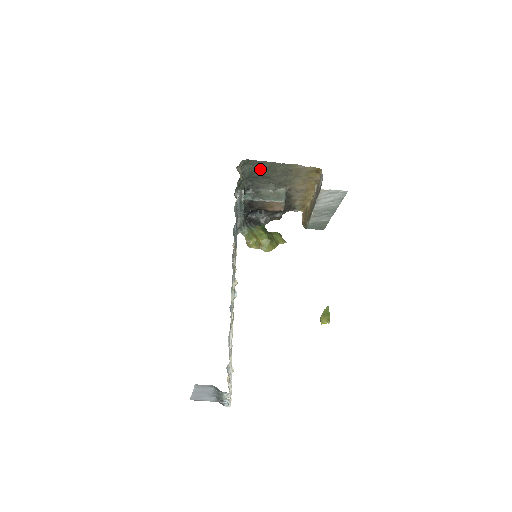
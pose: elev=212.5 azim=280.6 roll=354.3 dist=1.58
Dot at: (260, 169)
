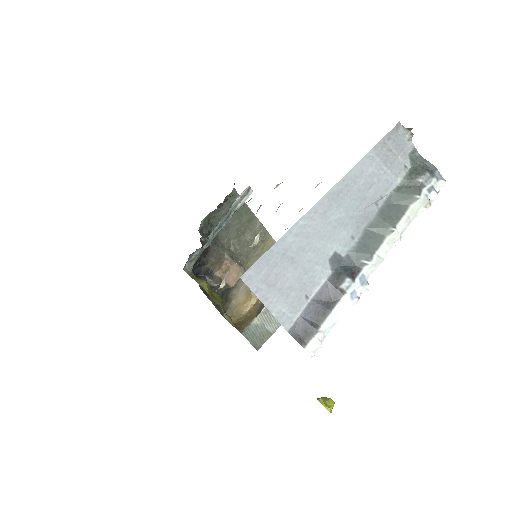
Dot at: (238, 216)
